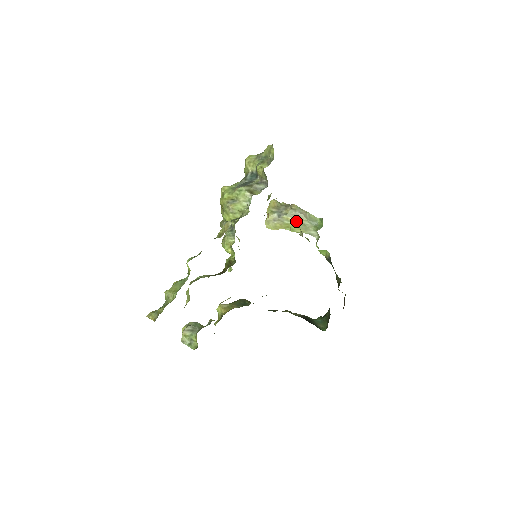
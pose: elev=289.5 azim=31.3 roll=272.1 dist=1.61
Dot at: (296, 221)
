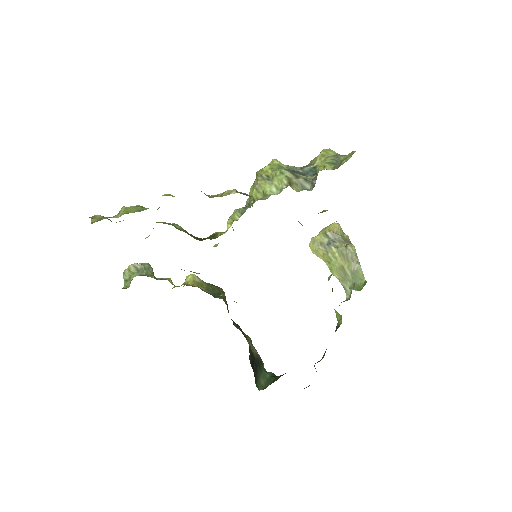
Dot at: (340, 262)
